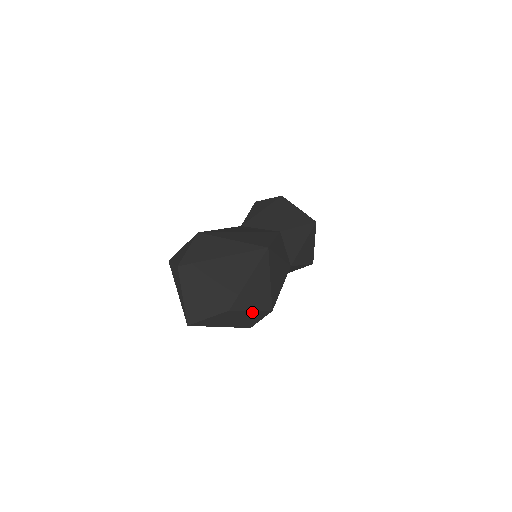
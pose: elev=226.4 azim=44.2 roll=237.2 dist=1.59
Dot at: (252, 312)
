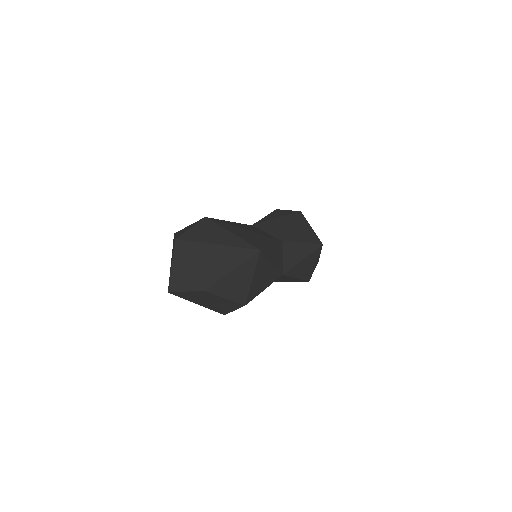
Dot at: (226, 300)
